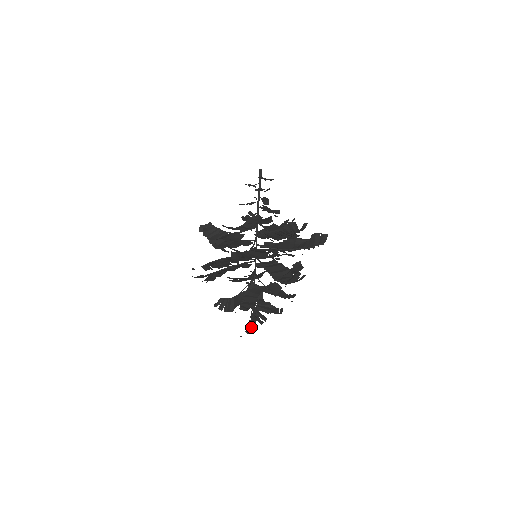
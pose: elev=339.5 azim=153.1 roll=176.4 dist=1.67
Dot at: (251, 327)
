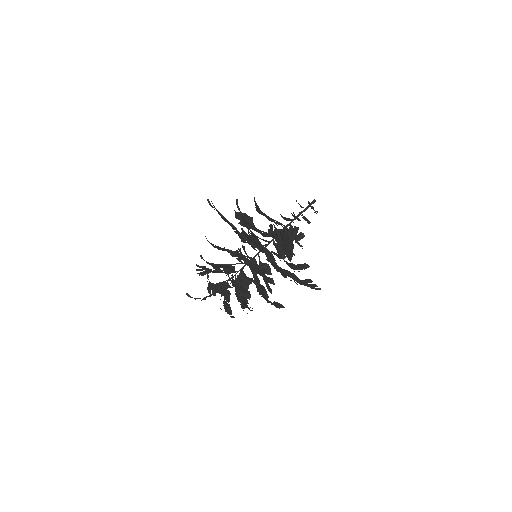
Dot at: occluded
